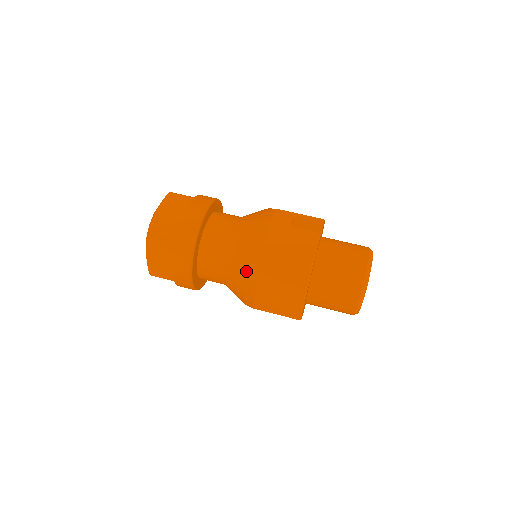
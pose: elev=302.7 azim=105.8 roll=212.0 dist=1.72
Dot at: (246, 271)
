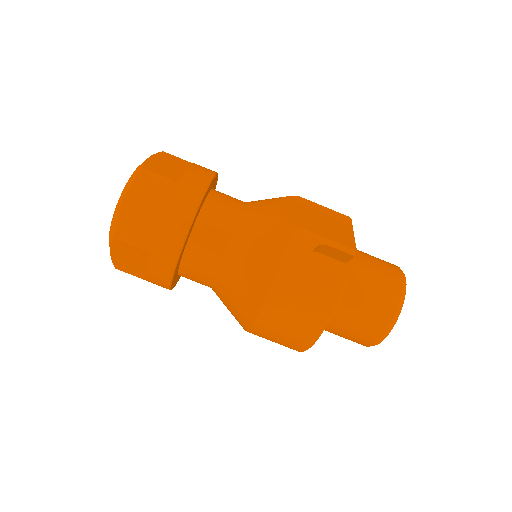
Dot at: (242, 305)
